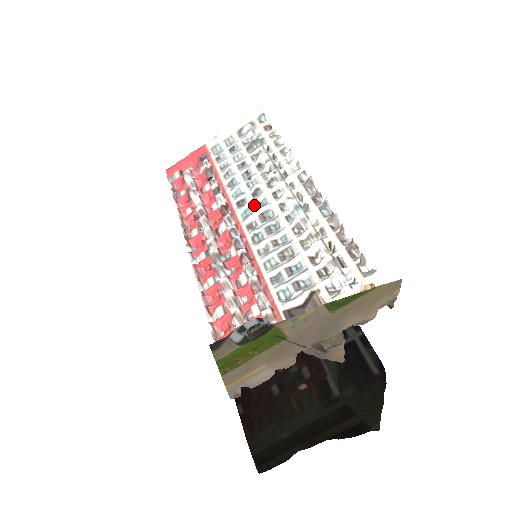
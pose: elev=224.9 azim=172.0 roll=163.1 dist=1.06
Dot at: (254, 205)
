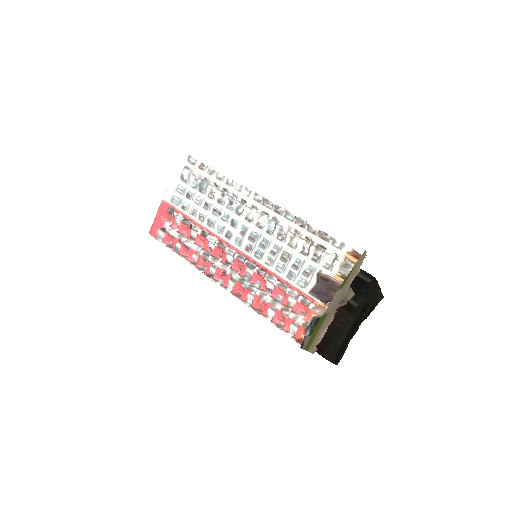
Dot at: (239, 233)
